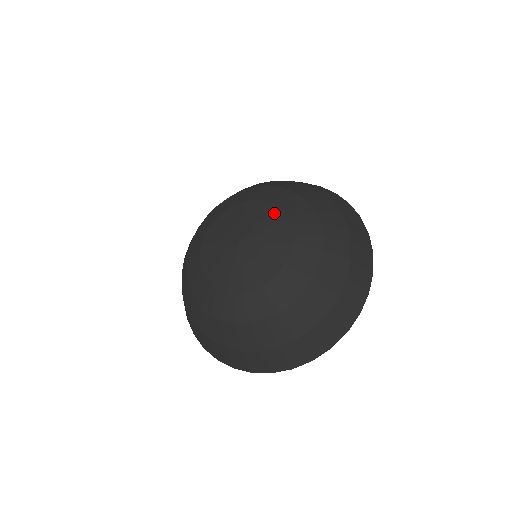
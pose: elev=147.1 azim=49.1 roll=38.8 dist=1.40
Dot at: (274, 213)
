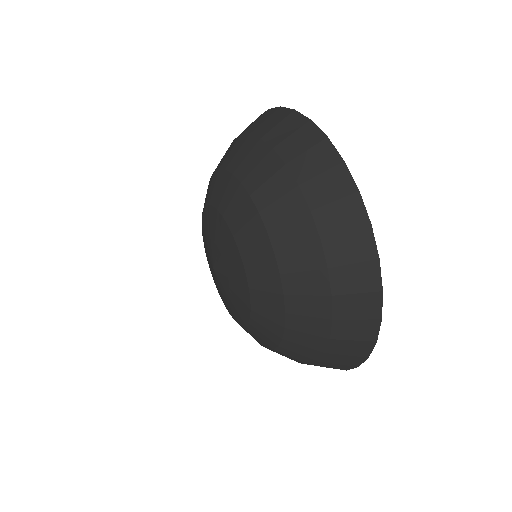
Dot at: (227, 238)
